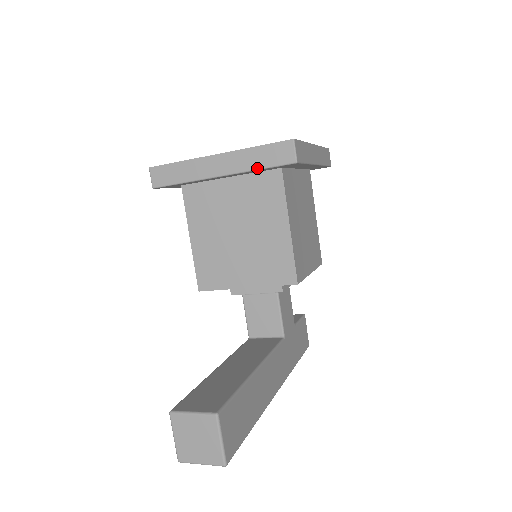
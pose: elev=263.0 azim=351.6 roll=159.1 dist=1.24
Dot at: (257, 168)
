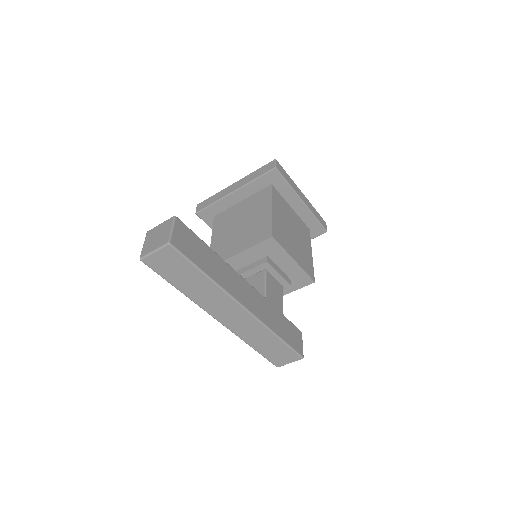
Dot at: (254, 179)
